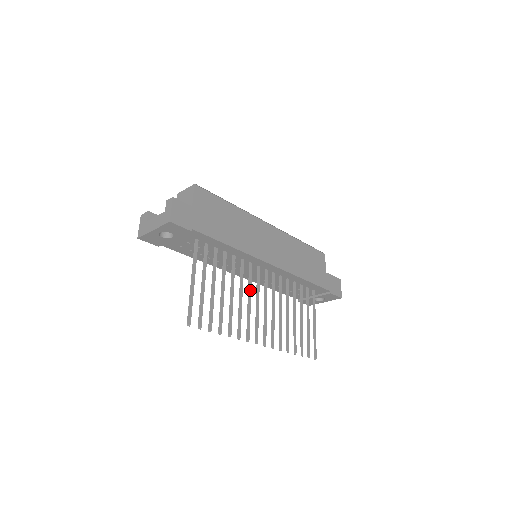
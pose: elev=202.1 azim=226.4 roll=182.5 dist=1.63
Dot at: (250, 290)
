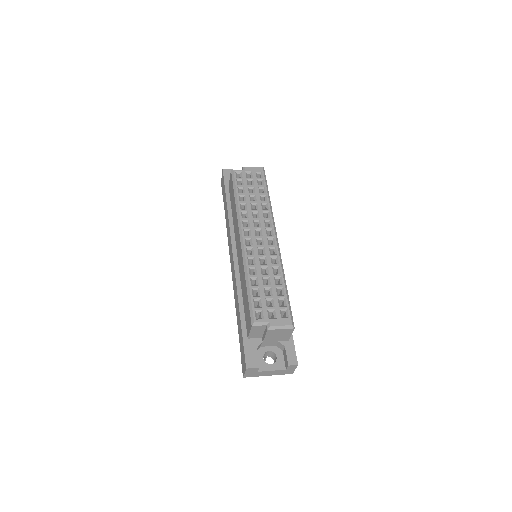
Dot at: occluded
